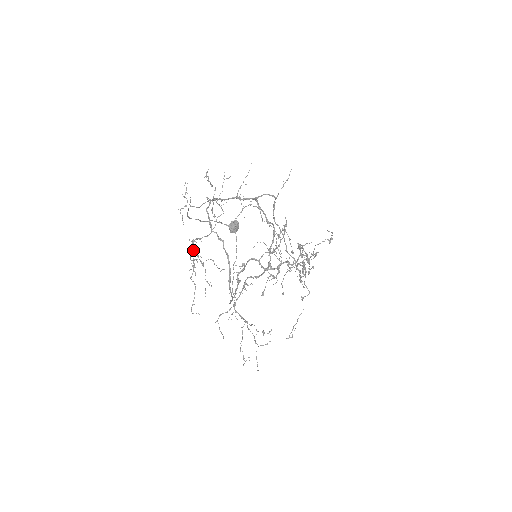
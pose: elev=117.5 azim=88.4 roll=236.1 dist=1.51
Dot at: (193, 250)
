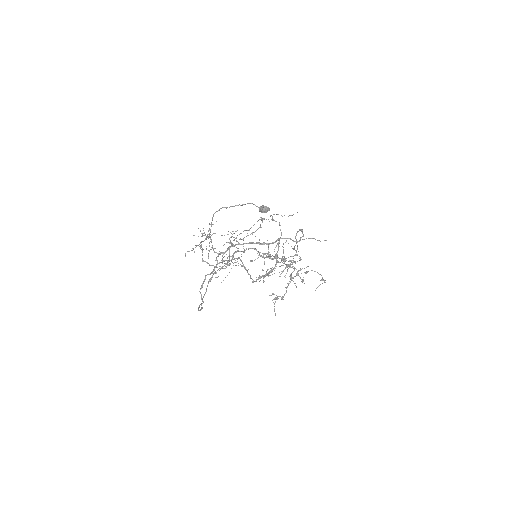
Dot at: occluded
